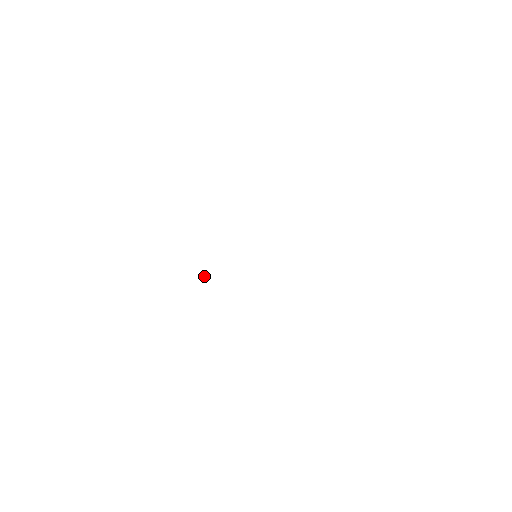
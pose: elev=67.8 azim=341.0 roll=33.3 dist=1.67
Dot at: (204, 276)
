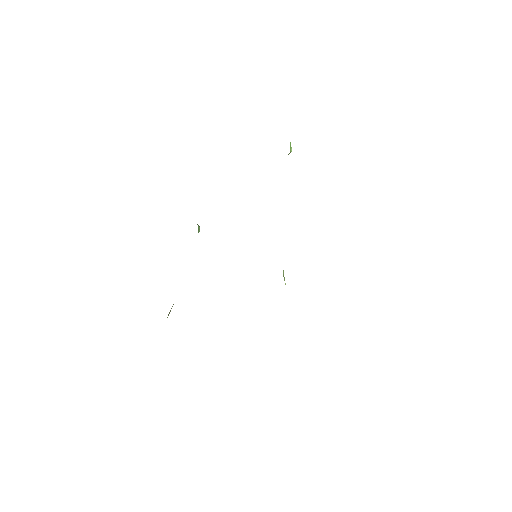
Dot at: (199, 230)
